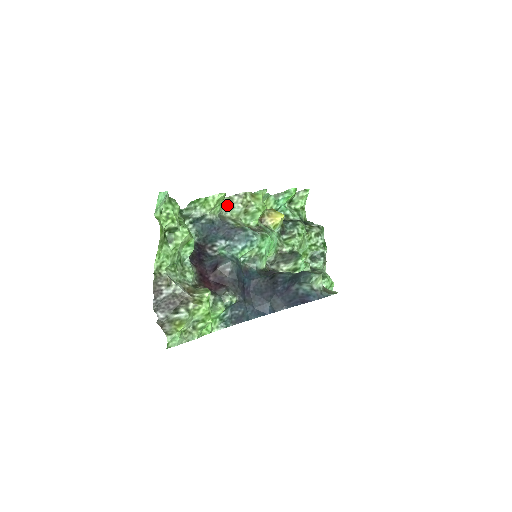
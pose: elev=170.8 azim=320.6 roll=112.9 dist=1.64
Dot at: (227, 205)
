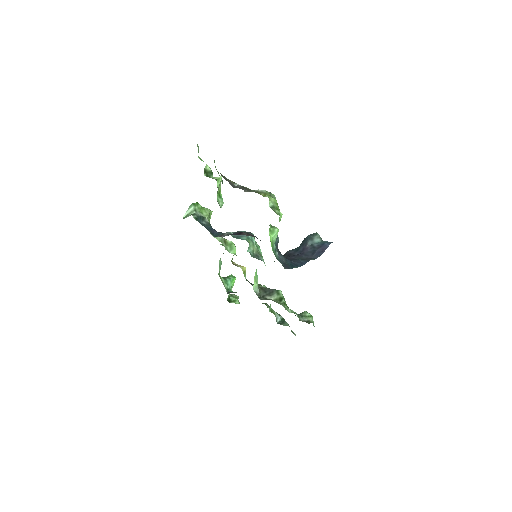
Dot at: occluded
